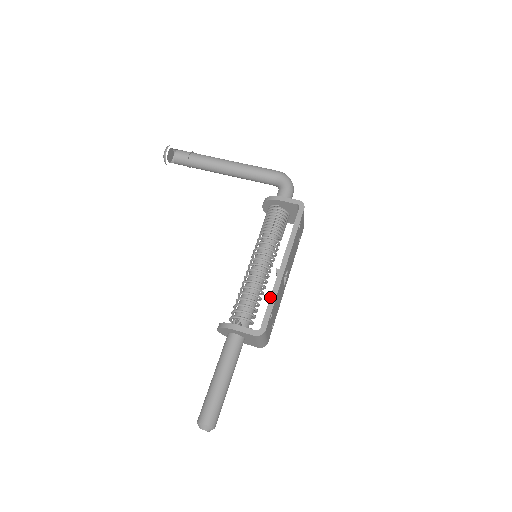
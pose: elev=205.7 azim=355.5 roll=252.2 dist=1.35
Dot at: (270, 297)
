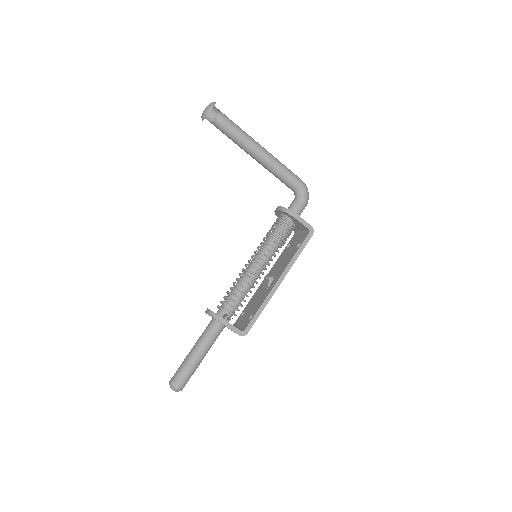
Dot at: (260, 306)
